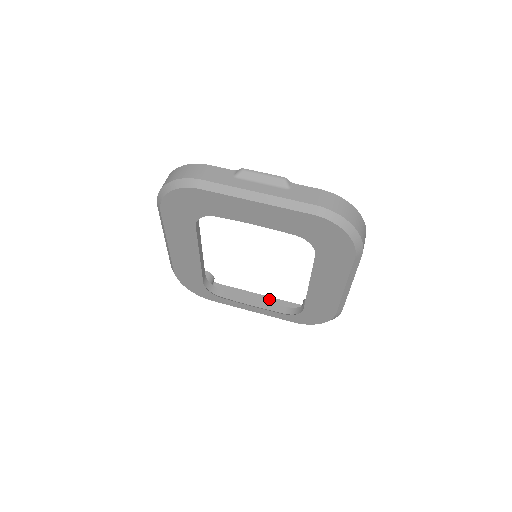
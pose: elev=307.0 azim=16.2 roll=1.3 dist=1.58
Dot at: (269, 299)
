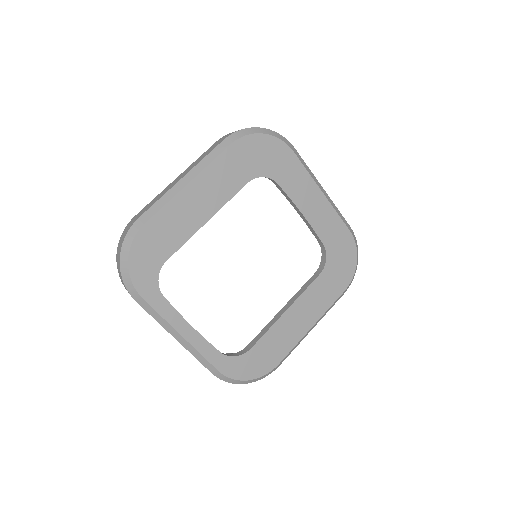
Dot at: occluded
